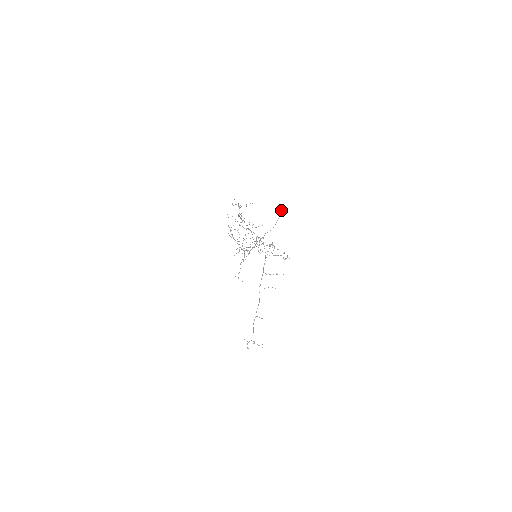
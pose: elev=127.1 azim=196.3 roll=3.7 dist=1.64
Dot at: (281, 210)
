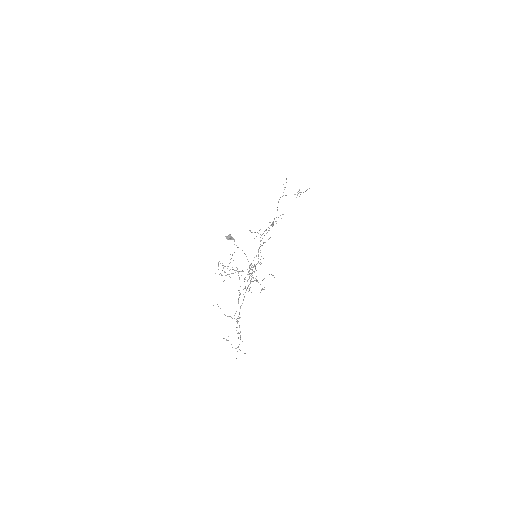
Dot at: occluded
